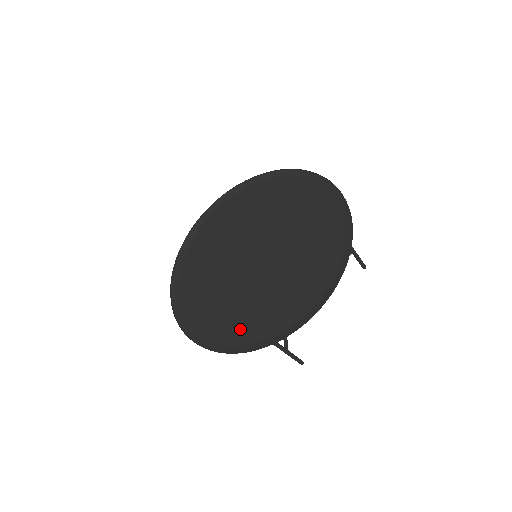
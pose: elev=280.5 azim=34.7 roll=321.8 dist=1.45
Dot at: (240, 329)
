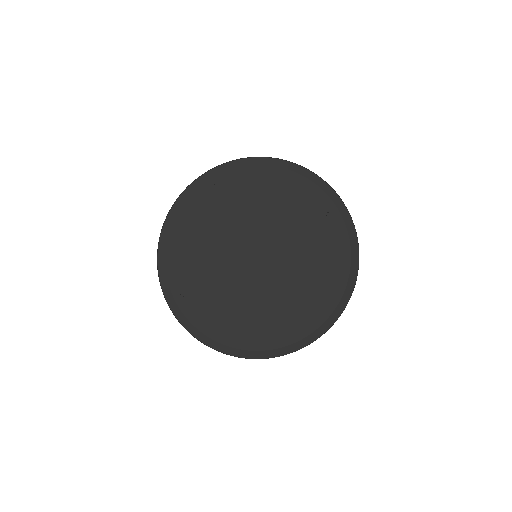
Dot at: (275, 332)
